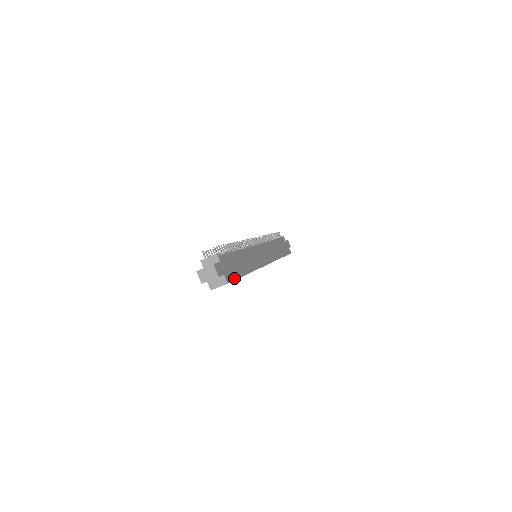
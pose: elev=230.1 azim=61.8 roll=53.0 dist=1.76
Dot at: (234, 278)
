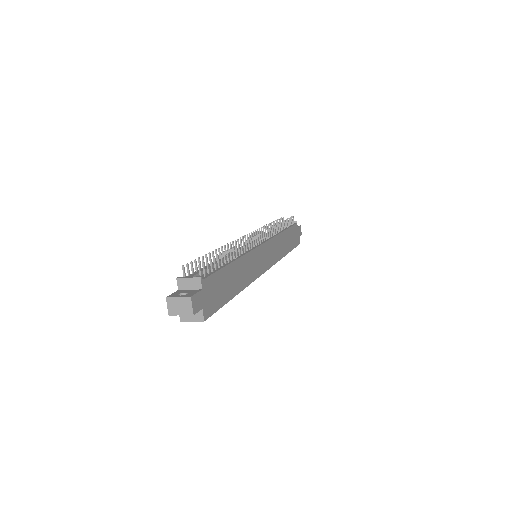
Dot at: (216, 308)
